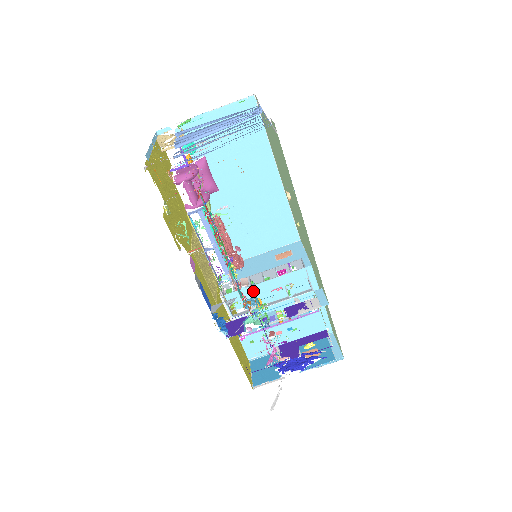
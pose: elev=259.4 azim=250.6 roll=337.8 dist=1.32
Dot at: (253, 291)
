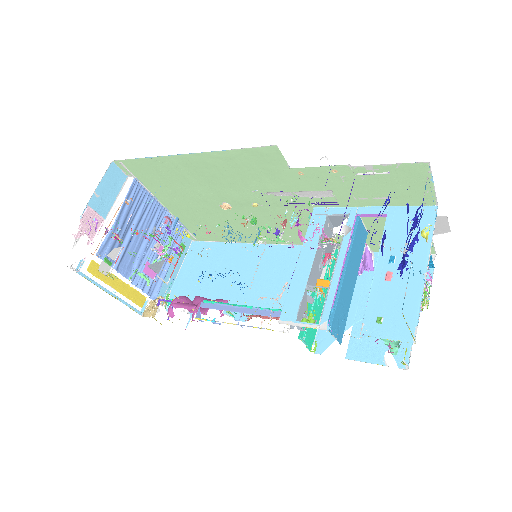
Dot at: (300, 281)
